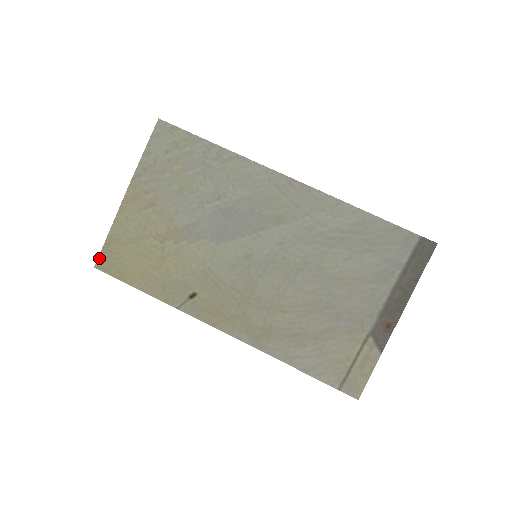
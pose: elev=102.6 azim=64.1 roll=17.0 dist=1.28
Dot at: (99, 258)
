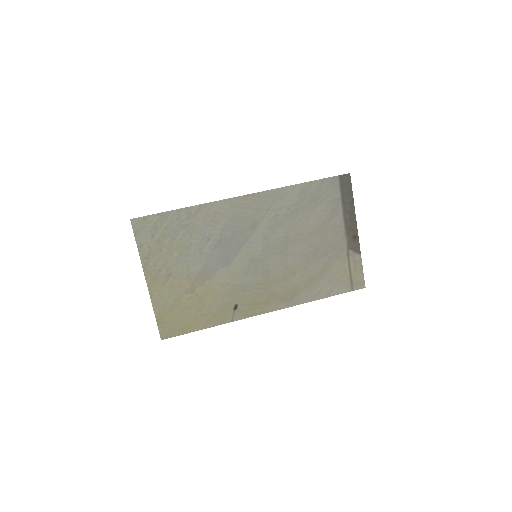
Dot at: (160, 332)
